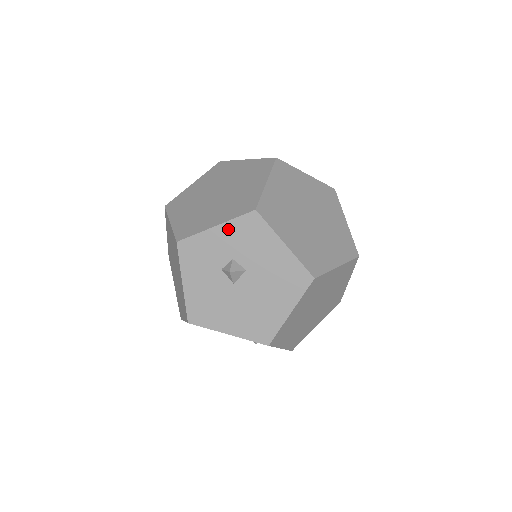
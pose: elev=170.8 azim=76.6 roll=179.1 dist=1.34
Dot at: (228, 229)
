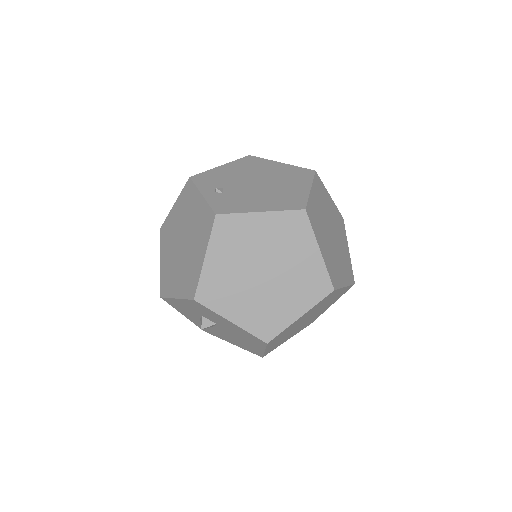
Dot at: (185, 303)
